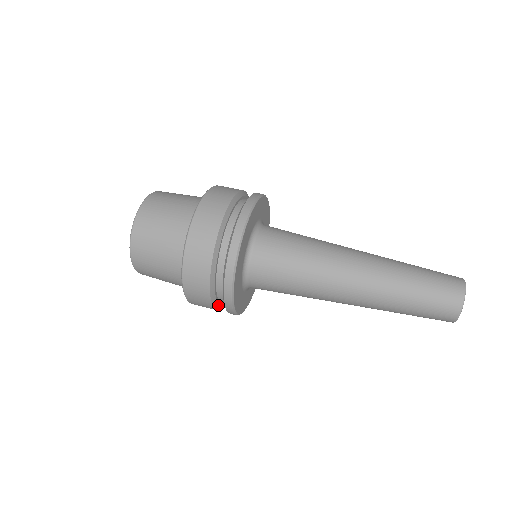
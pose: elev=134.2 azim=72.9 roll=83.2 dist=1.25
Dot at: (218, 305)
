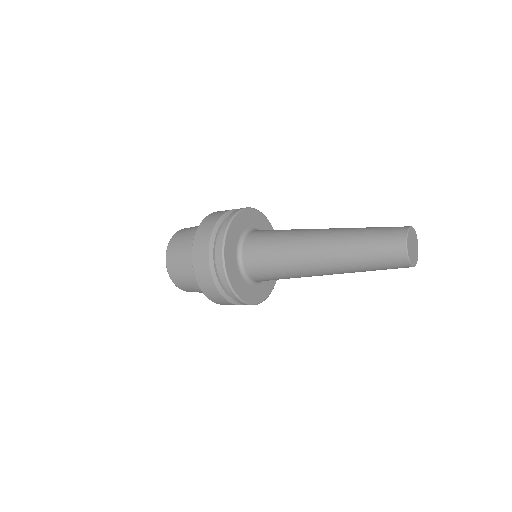
Dot at: (220, 287)
